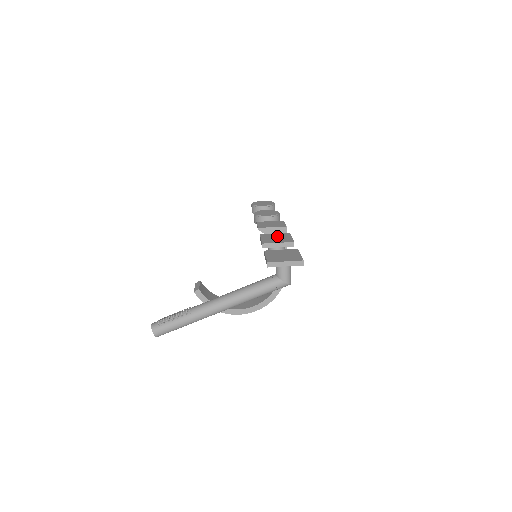
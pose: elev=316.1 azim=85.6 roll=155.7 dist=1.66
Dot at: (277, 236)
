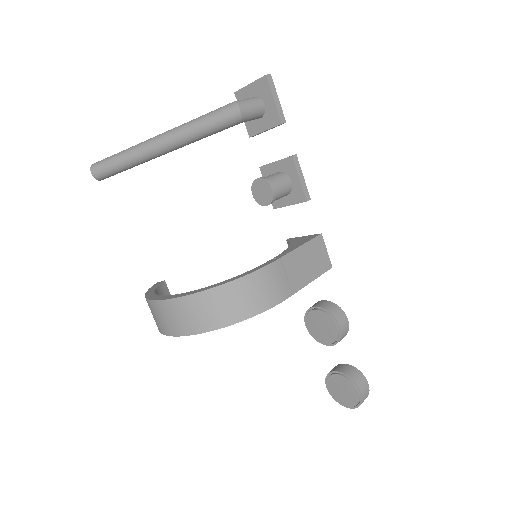
Dot at: occluded
